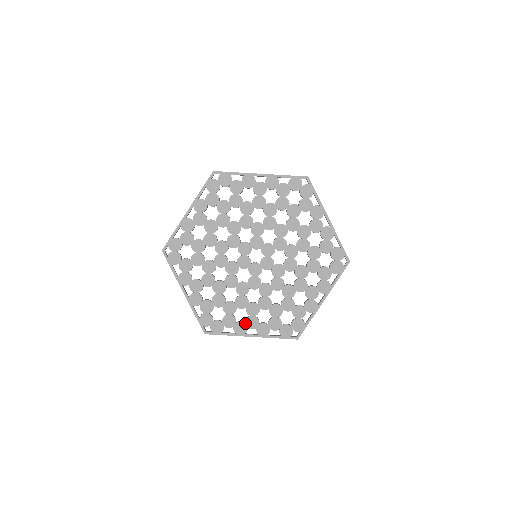
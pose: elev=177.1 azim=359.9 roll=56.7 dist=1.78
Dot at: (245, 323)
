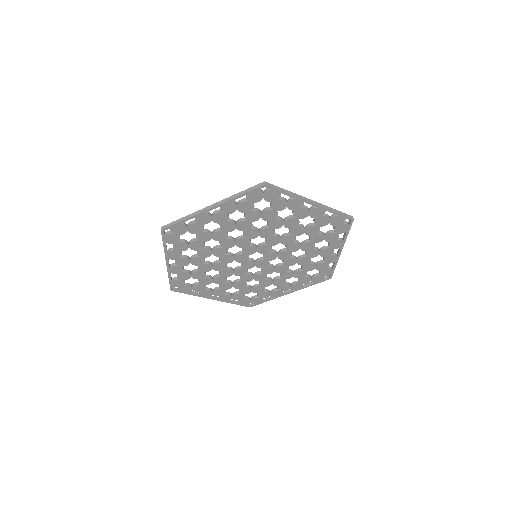
Dot at: (278, 290)
